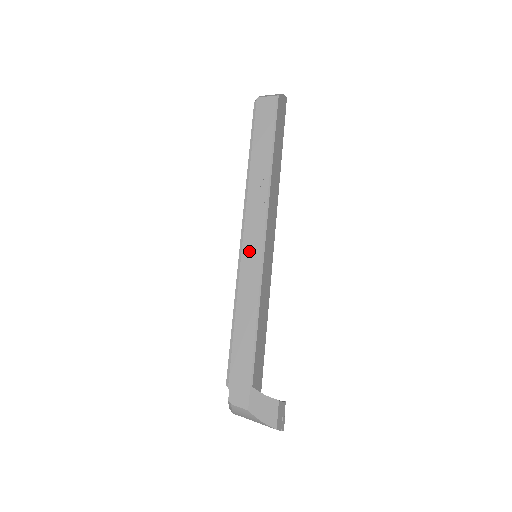
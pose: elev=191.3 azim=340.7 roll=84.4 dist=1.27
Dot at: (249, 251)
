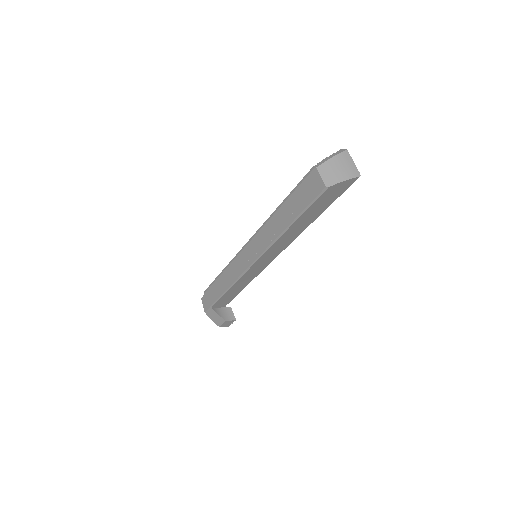
Dot at: (244, 257)
